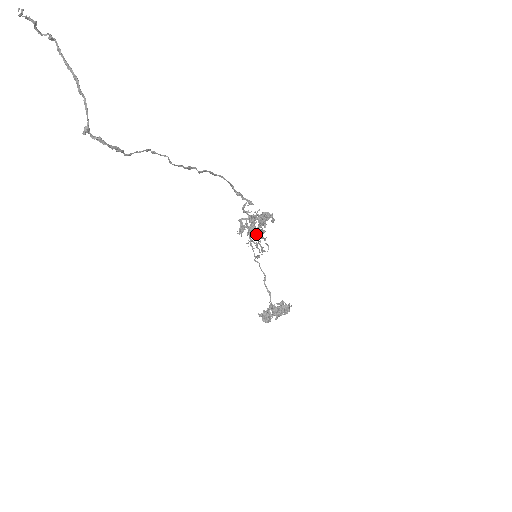
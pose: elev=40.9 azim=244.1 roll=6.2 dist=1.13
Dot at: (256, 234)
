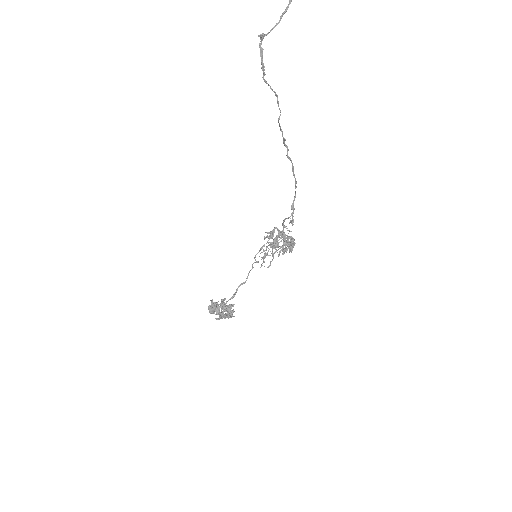
Dot at: occluded
